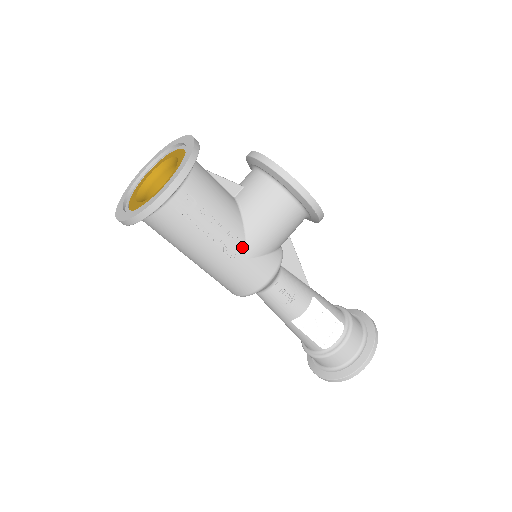
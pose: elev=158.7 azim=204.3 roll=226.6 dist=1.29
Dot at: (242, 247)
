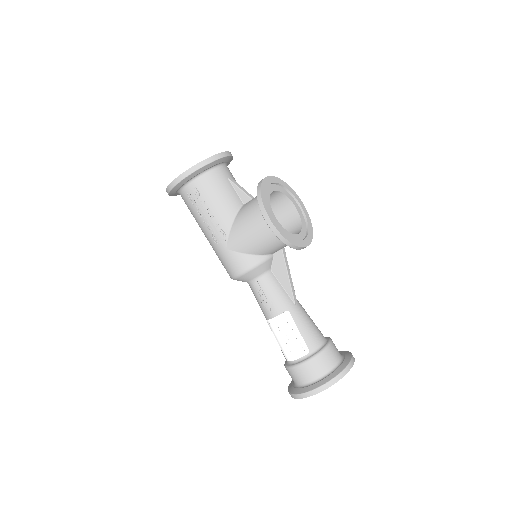
Dot at: (225, 239)
